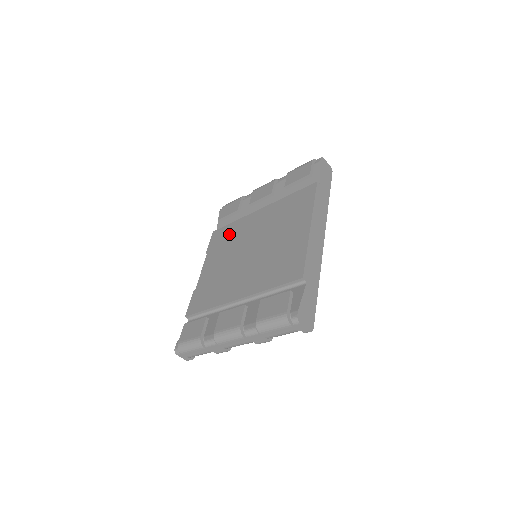
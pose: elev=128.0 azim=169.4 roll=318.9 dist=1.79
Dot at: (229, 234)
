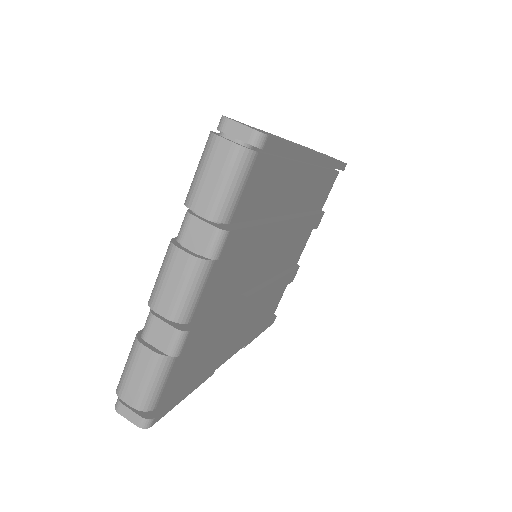
Dot at: occluded
